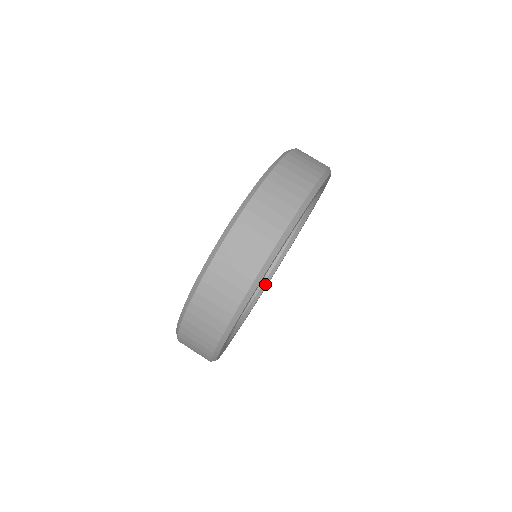
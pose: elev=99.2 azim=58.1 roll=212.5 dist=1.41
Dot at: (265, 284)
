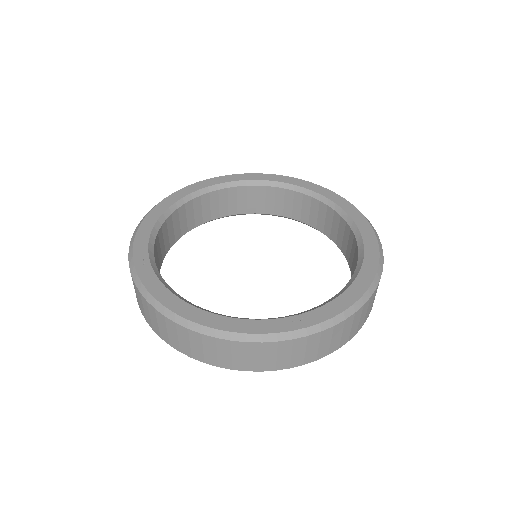
Dot at: (300, 221)
